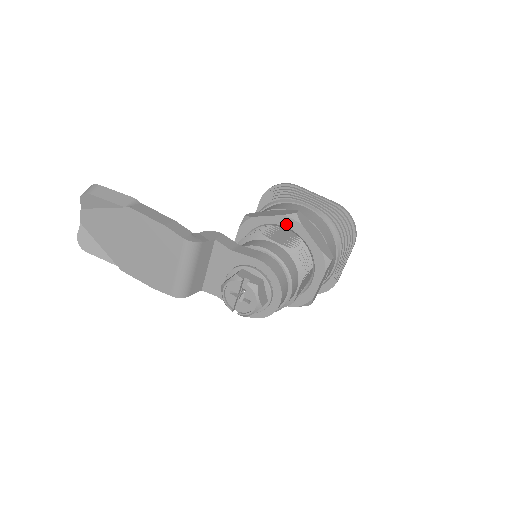
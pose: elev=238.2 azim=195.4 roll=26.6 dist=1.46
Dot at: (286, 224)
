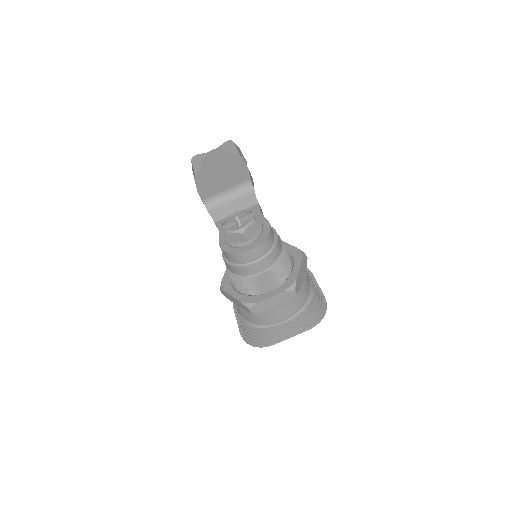
Dot at: (294, 253)
